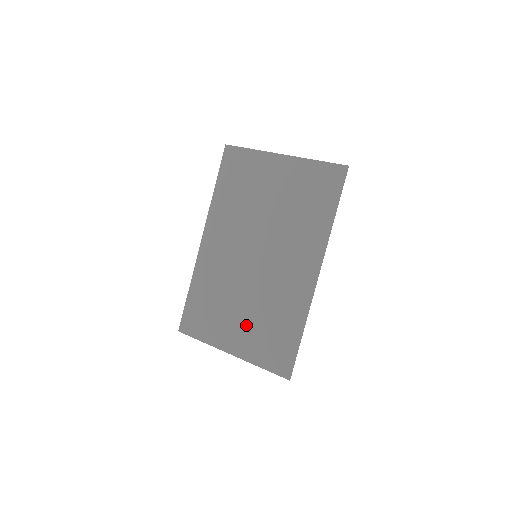
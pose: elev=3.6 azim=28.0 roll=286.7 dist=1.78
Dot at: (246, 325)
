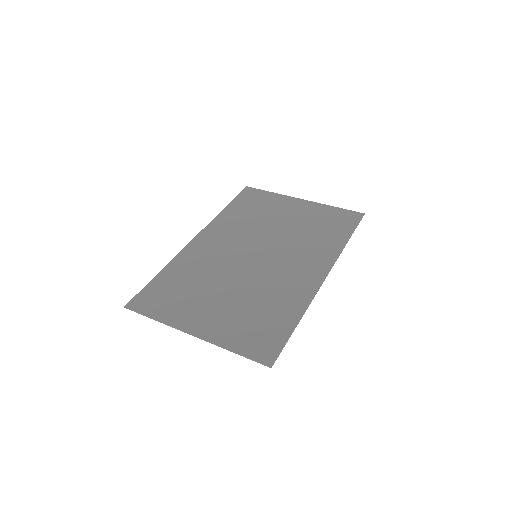
Dot at: (225, 309)
